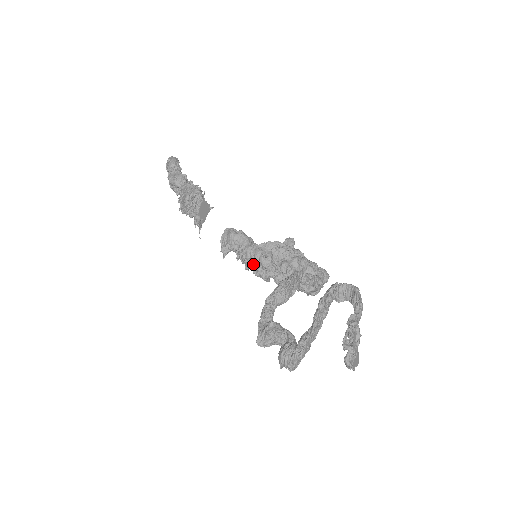
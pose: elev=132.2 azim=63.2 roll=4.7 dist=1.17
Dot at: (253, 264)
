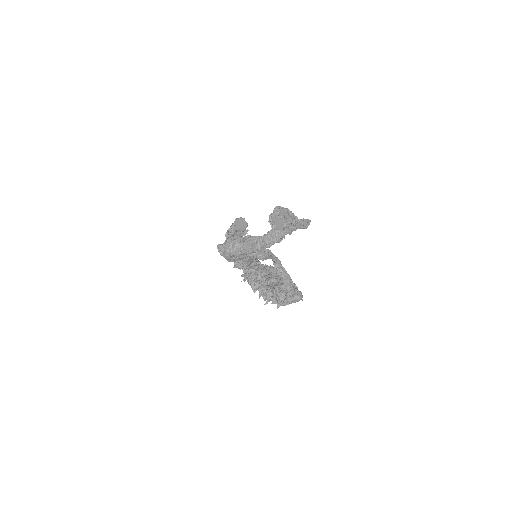
Dot at: (251, 269)
